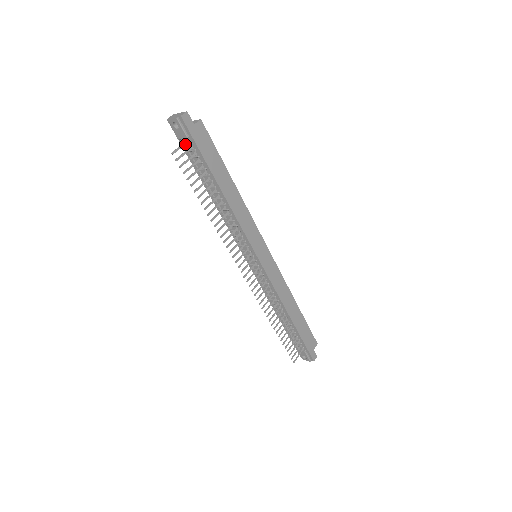
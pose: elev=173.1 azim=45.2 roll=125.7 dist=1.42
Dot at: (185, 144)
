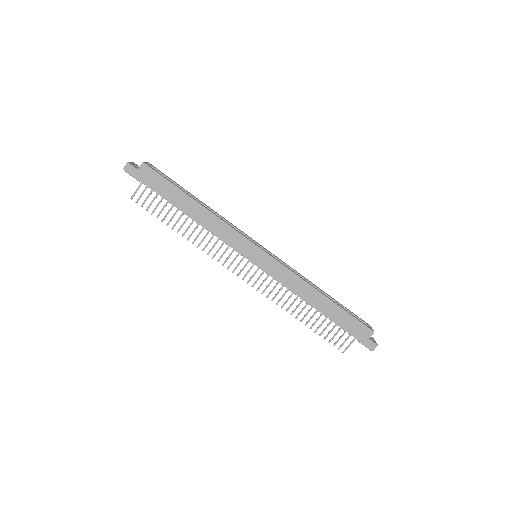
Dot at: (140, 186)
